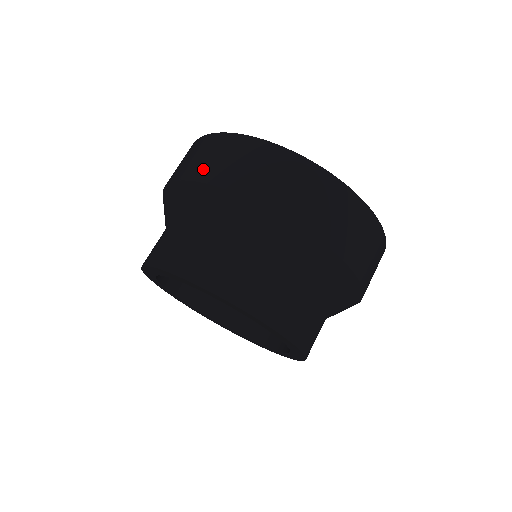
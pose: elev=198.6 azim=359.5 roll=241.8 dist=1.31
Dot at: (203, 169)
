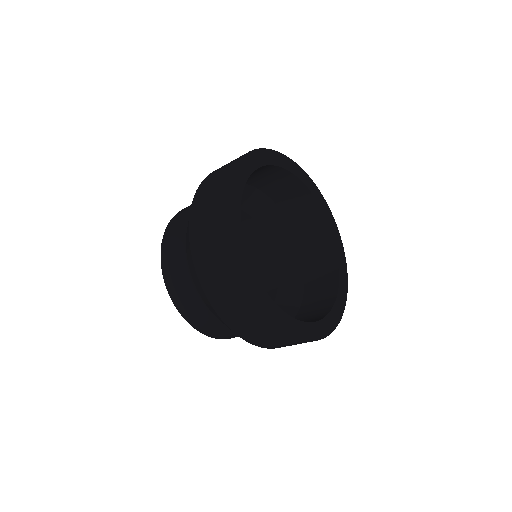
Dot at: (199, 202)
